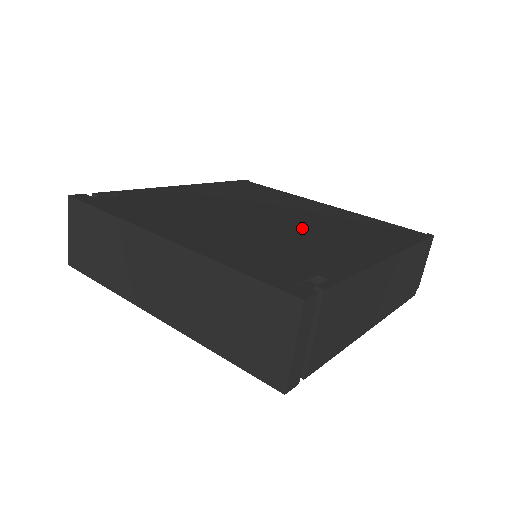
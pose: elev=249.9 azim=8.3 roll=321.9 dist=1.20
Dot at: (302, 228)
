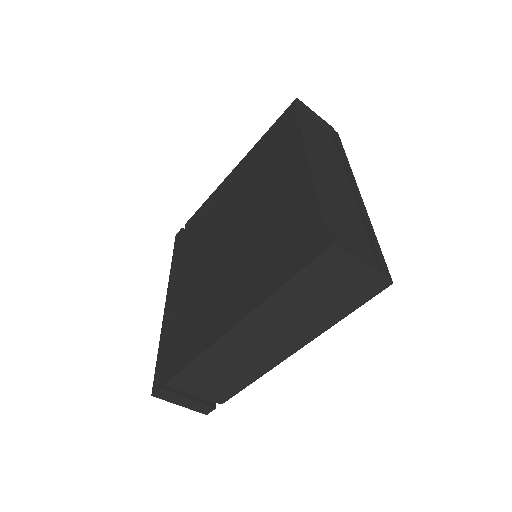
Dot at: (230, 262)
